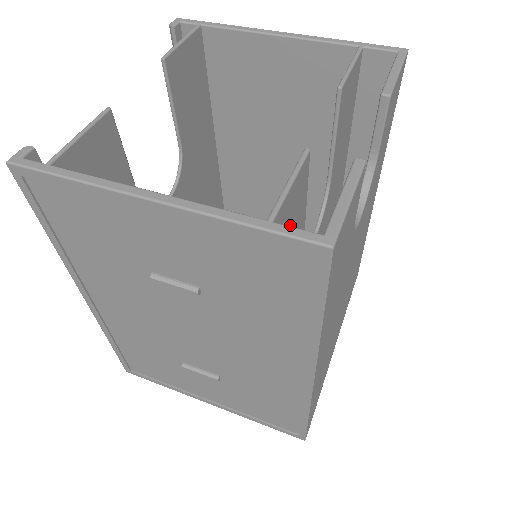
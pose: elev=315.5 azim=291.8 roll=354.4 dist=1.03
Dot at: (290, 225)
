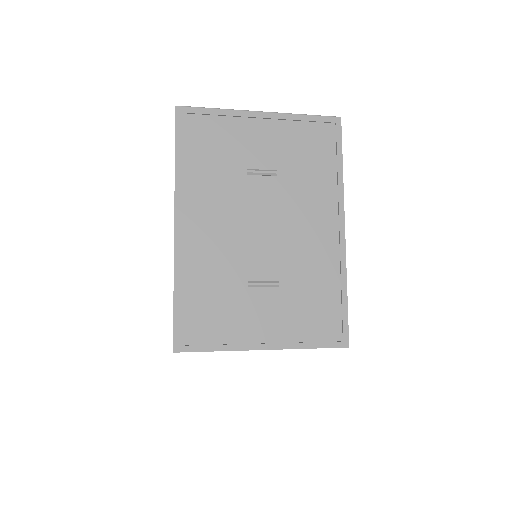
Dot at: occluded
